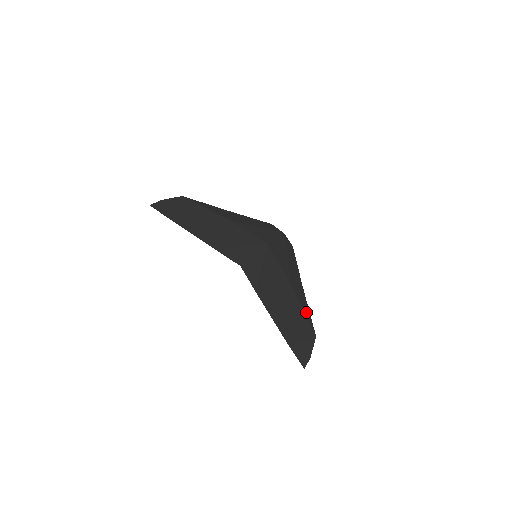
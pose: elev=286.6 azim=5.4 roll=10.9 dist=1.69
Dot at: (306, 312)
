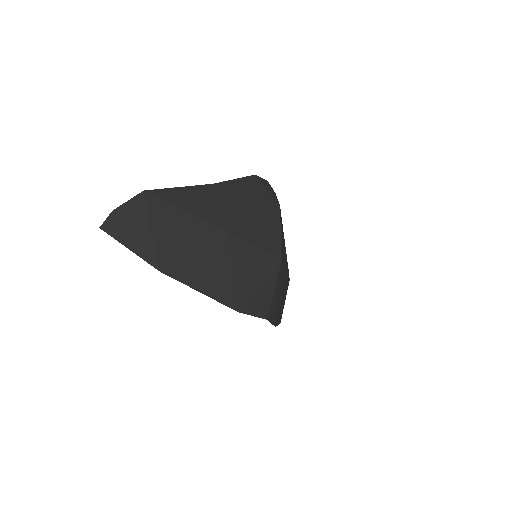
Dot at: occluded
